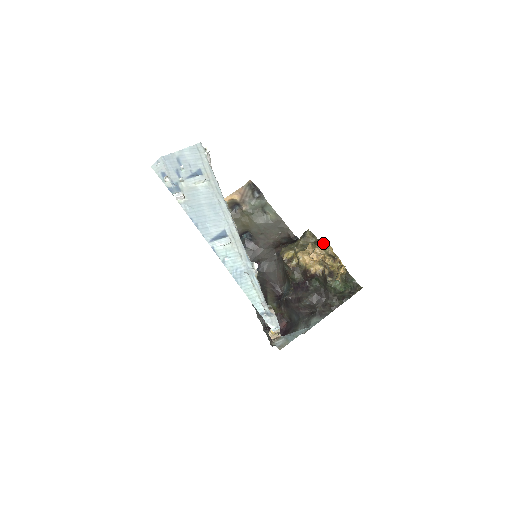
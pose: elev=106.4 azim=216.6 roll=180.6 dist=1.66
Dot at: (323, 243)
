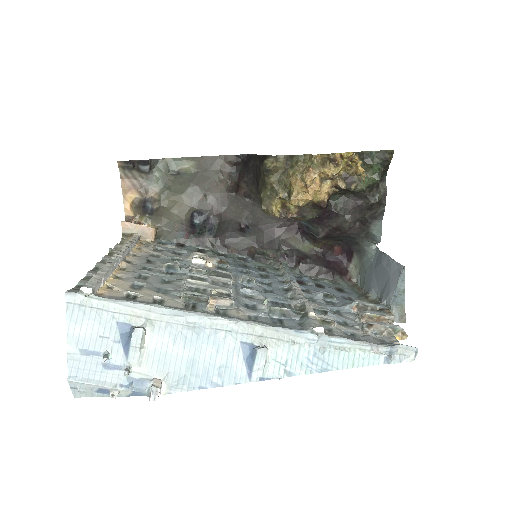
Dot at: (297, 155)
